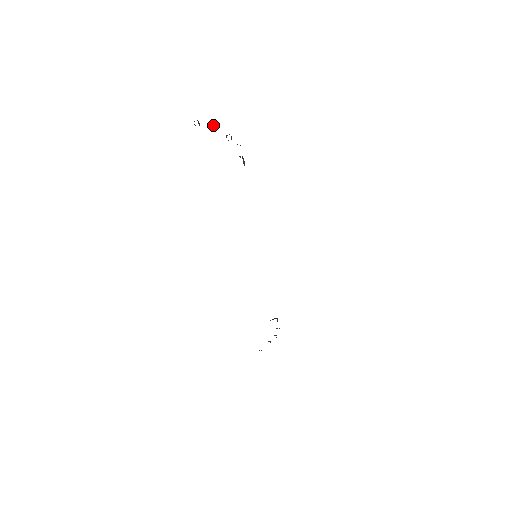
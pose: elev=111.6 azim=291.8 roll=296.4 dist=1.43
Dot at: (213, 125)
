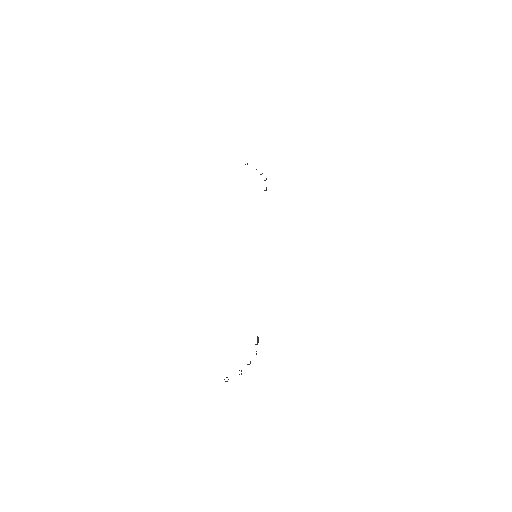
Dot at: occluded
